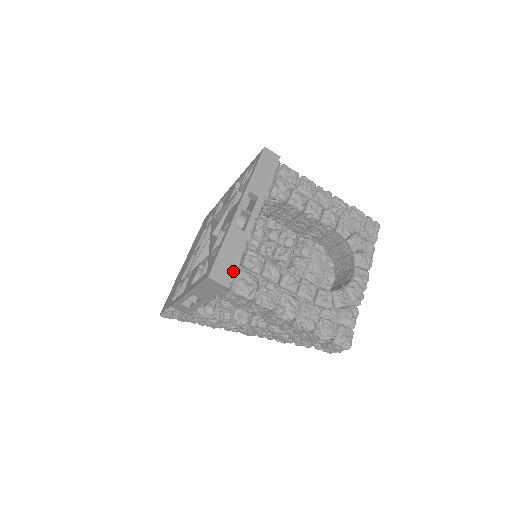
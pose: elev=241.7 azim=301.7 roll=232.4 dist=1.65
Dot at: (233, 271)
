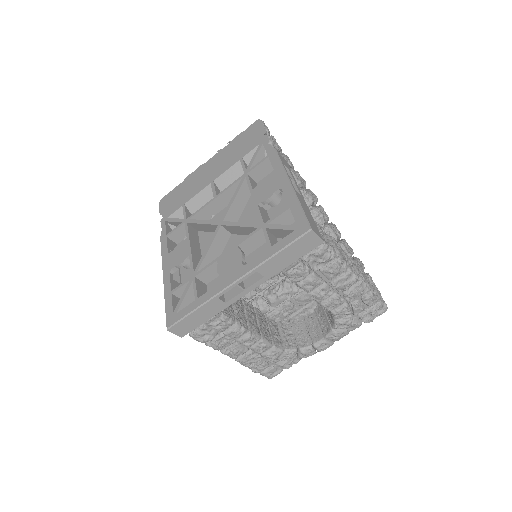
Dot at: (194, 328)
